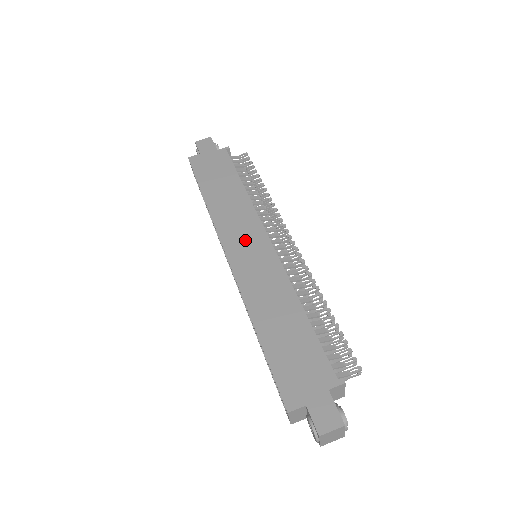
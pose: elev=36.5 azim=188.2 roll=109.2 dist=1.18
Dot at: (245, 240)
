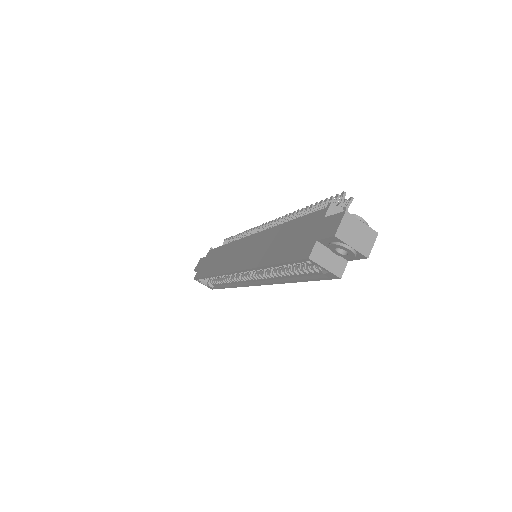
Dot at: (238, 254)
